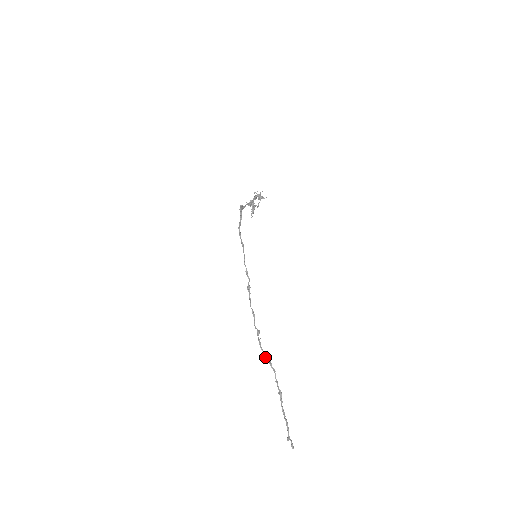
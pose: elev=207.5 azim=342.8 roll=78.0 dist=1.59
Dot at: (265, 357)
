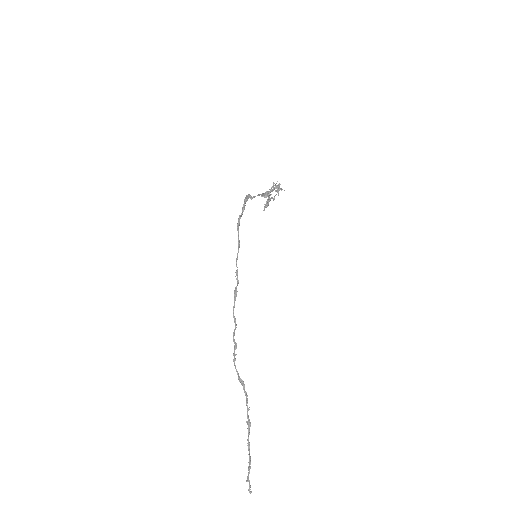
Dot at: (238, 377)
